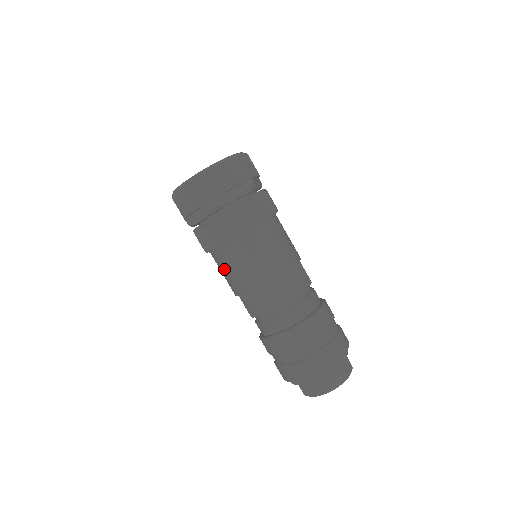
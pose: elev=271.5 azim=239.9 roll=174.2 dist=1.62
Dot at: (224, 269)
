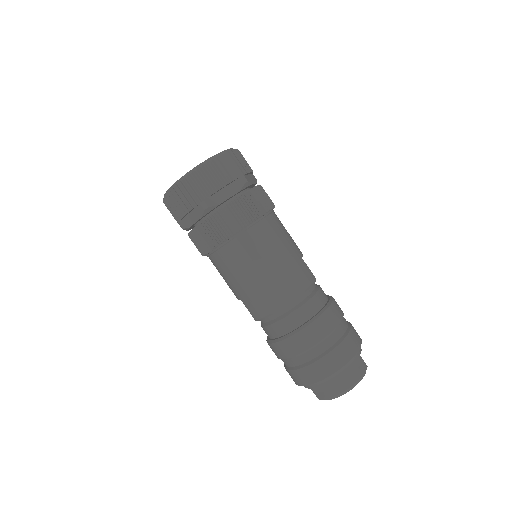
Dot at: (223, 272)
